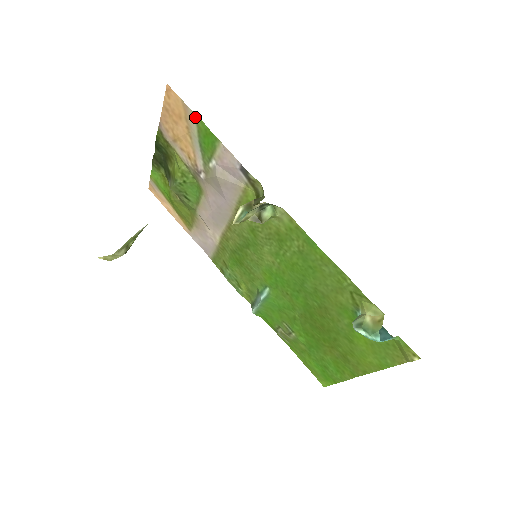
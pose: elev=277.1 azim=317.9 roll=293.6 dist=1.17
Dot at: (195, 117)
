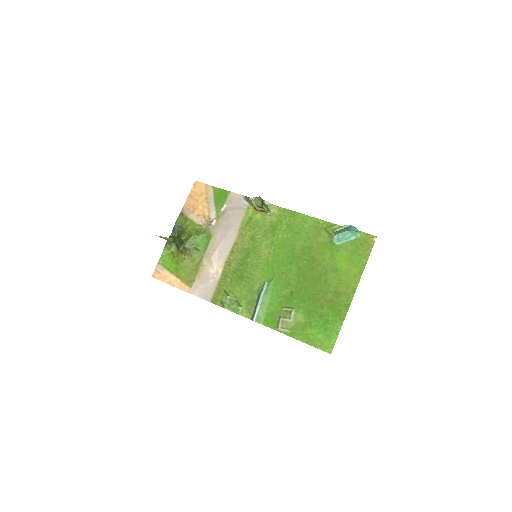
Dot at: (213, 188)
